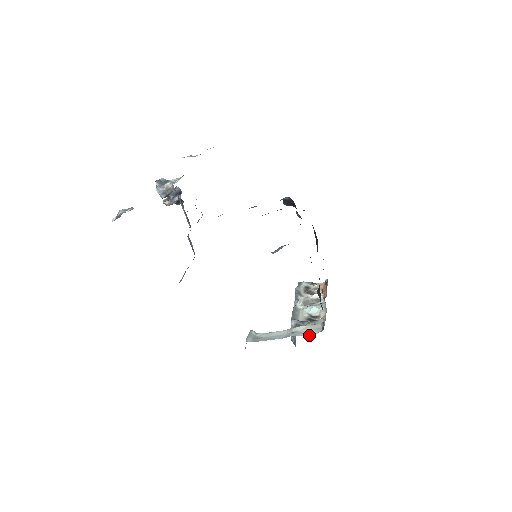
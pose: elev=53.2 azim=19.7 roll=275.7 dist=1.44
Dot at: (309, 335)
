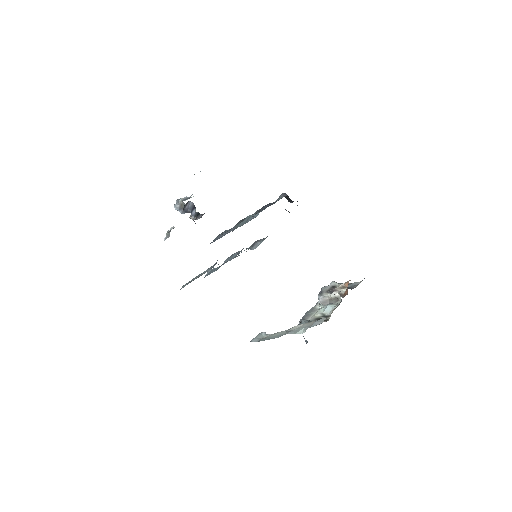
Dot at: (299, 333)
